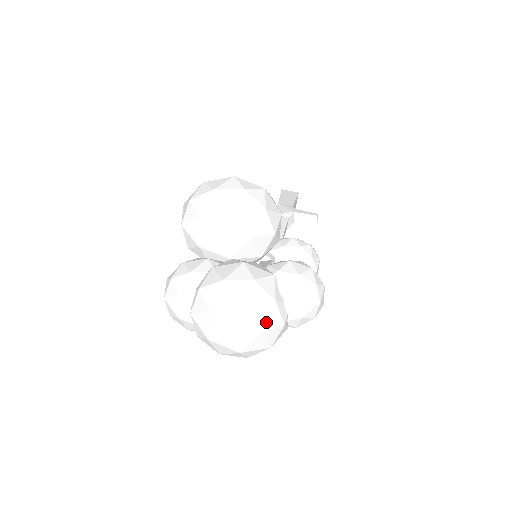
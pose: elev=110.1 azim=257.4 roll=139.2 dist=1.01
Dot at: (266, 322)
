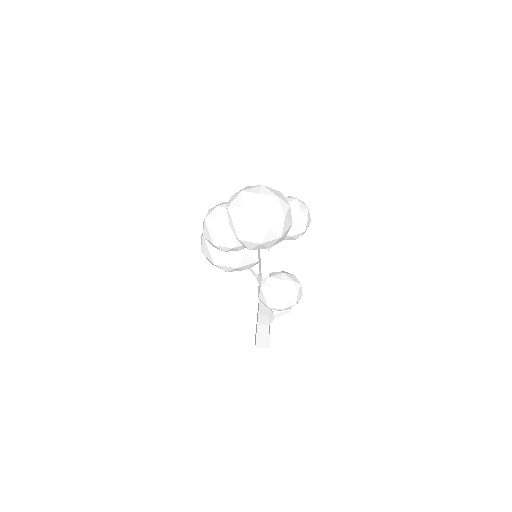
Dot at: (278, 195)
